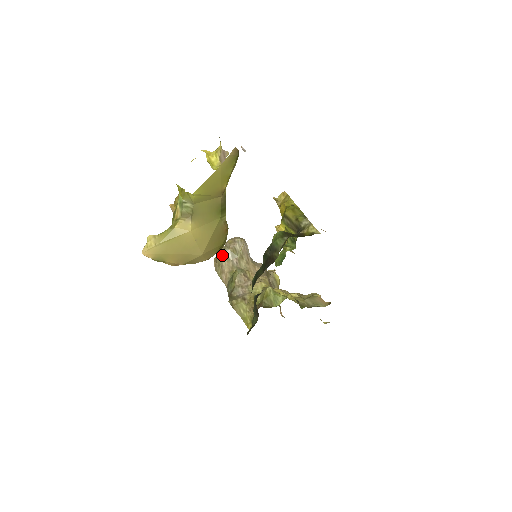
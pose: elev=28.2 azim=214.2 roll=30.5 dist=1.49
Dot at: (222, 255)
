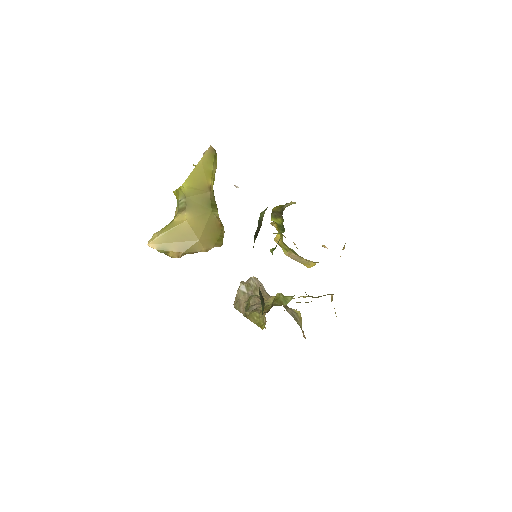
Dot at: (238, 292)
